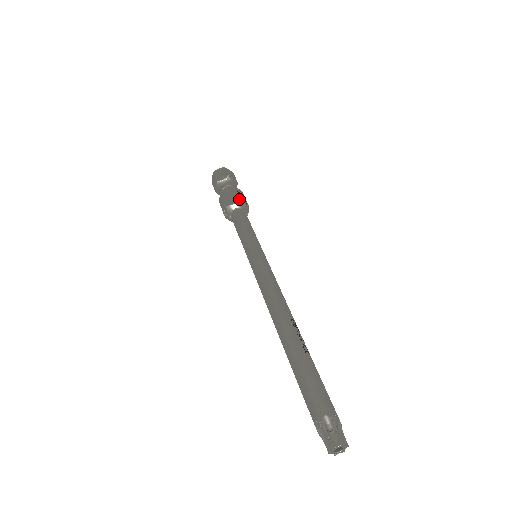
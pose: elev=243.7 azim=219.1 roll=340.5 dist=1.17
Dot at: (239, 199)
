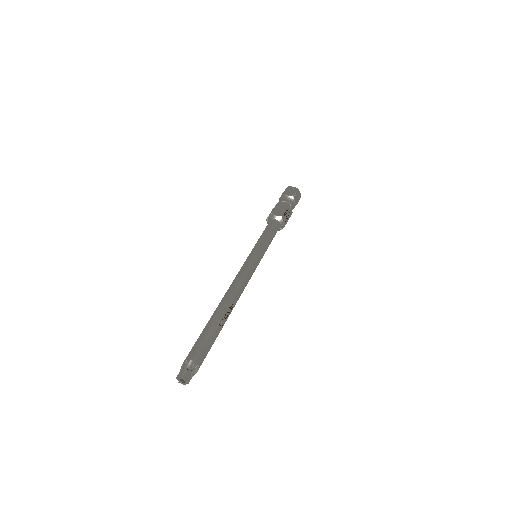
Dot at: (283, 215)
